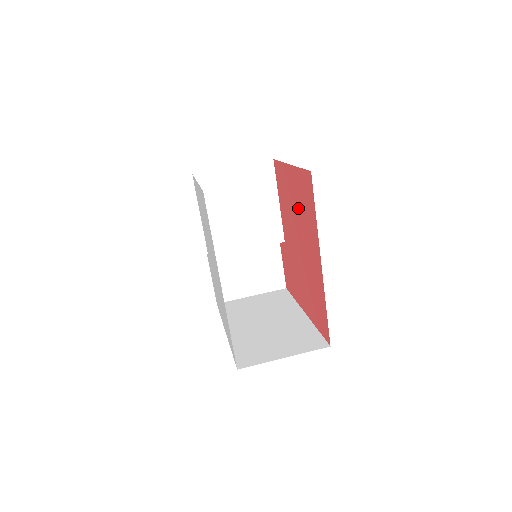
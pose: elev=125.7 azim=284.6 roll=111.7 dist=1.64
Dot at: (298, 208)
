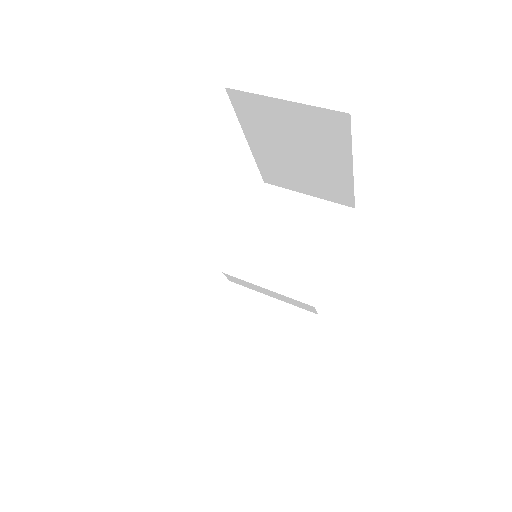
Dot at: occluded
